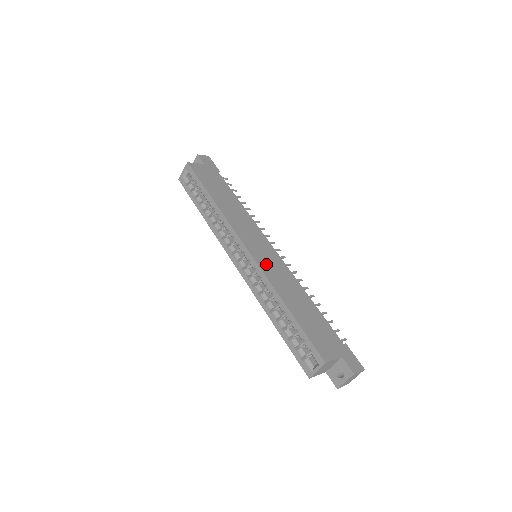
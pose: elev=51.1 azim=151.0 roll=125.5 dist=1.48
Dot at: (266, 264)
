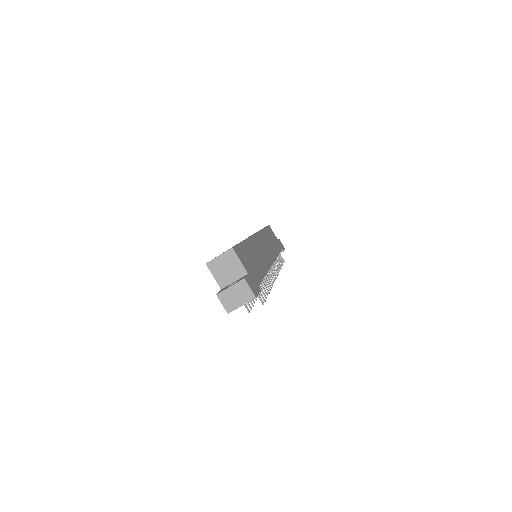
Dot at: (258, 244)
